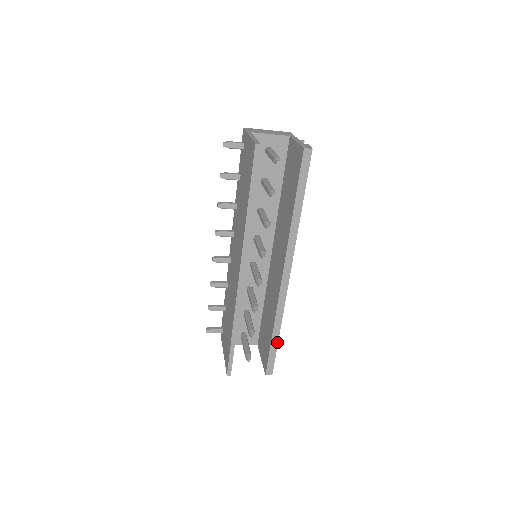
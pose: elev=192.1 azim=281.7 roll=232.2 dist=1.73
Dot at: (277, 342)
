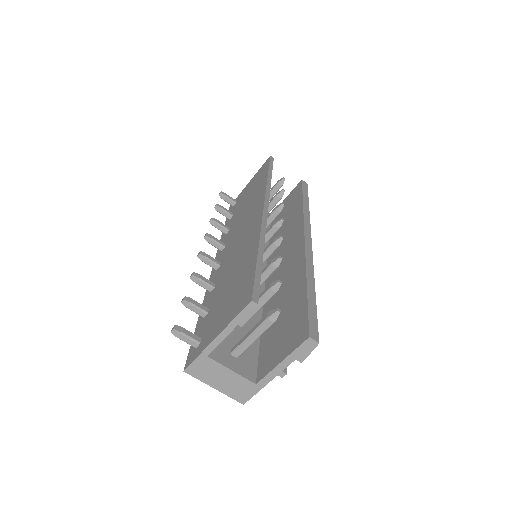
Dot at: (314, 298)
